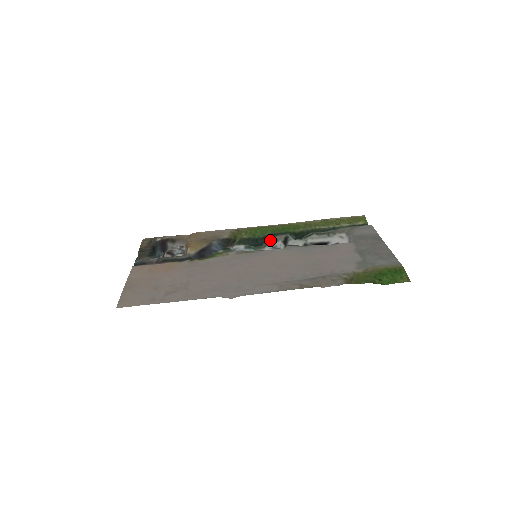
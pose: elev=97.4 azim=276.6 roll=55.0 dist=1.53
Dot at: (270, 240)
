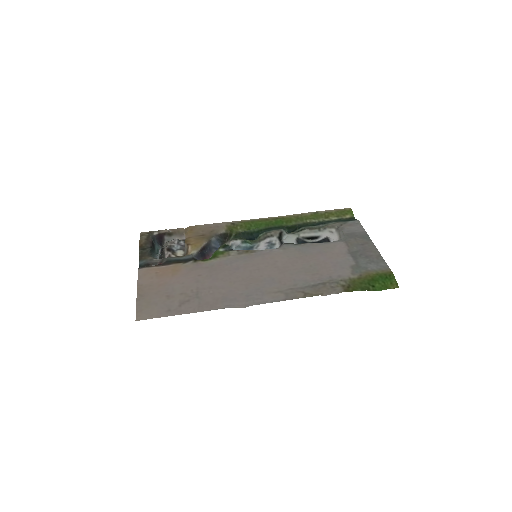
Dot at: (265, 235)
